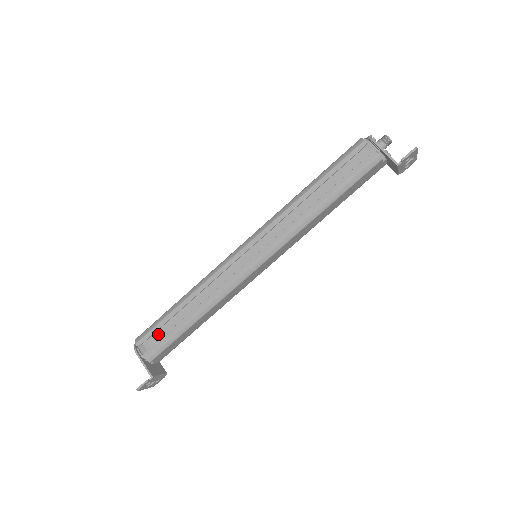
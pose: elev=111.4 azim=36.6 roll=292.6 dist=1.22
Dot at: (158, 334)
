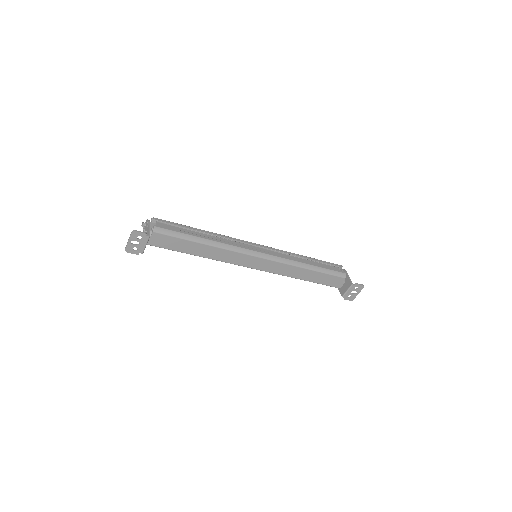
Dot at: occluded
